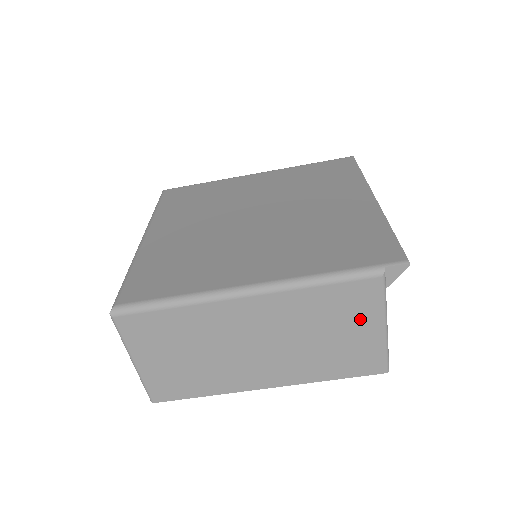
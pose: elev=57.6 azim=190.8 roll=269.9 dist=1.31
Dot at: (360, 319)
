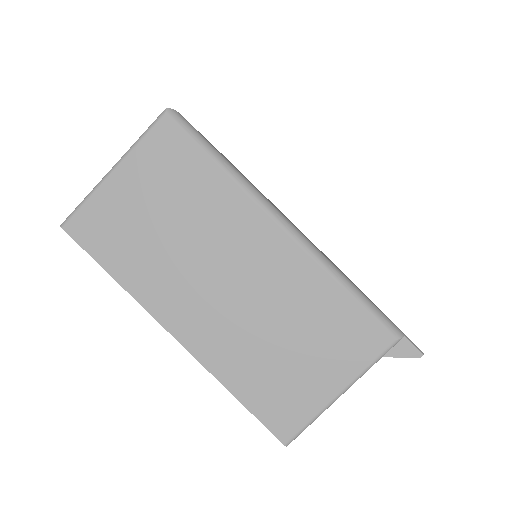
Dot at: (333, 360)
